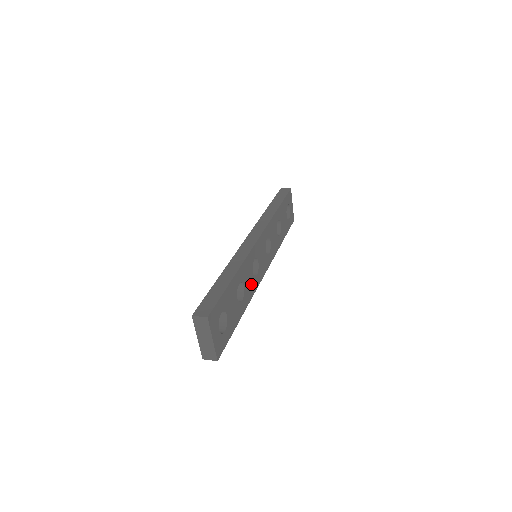
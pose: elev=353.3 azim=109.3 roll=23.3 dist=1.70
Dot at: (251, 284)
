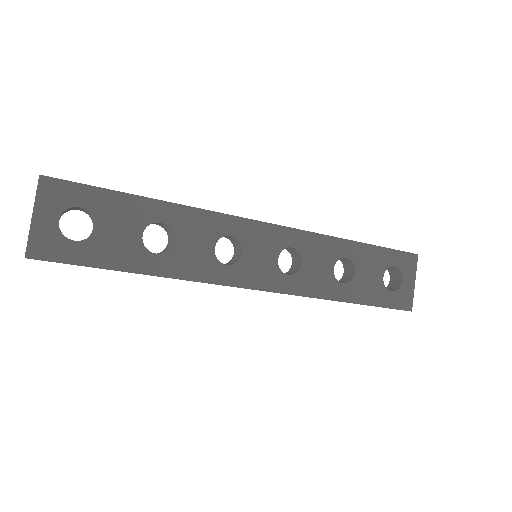
Dot at: (200, 260)
